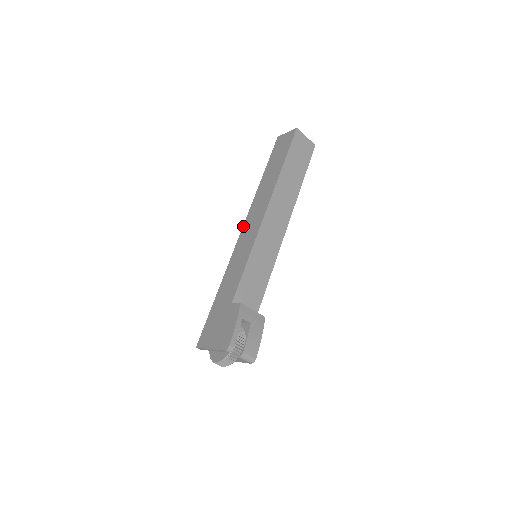
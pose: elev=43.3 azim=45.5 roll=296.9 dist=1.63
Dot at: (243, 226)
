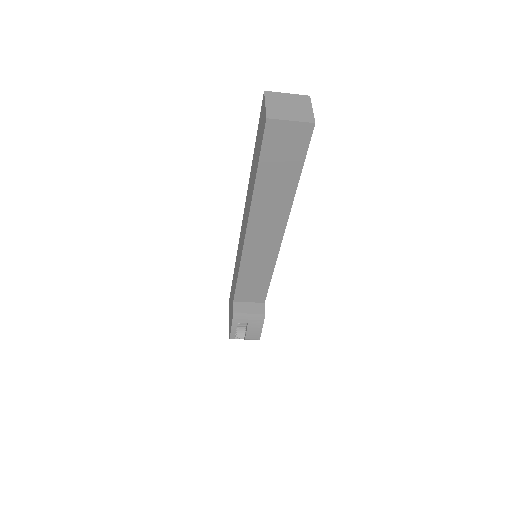
Dot at: occluded
